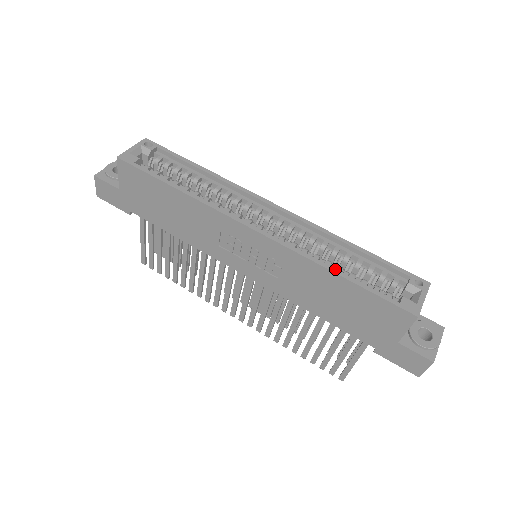
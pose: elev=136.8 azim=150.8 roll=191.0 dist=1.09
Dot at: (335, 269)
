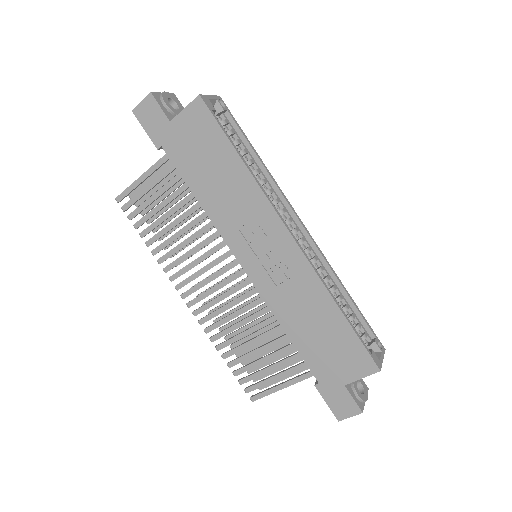
Dot at: occluded
